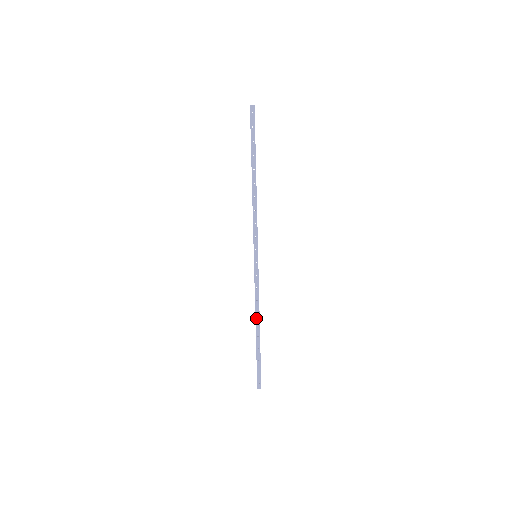
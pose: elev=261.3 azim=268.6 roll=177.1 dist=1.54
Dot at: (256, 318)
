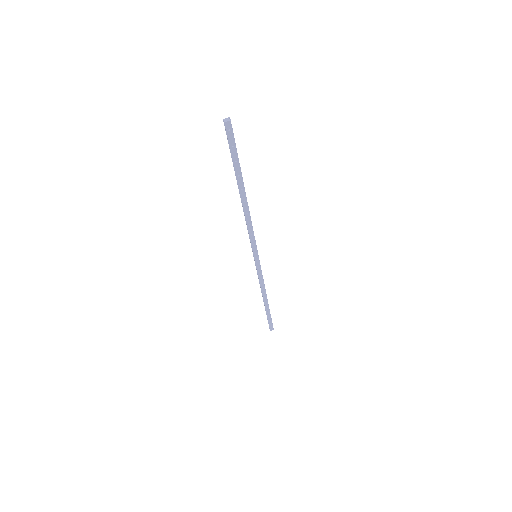
Dot at: (263, 295)
